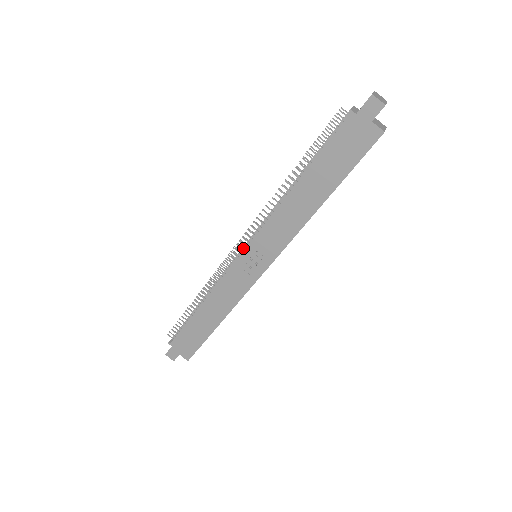
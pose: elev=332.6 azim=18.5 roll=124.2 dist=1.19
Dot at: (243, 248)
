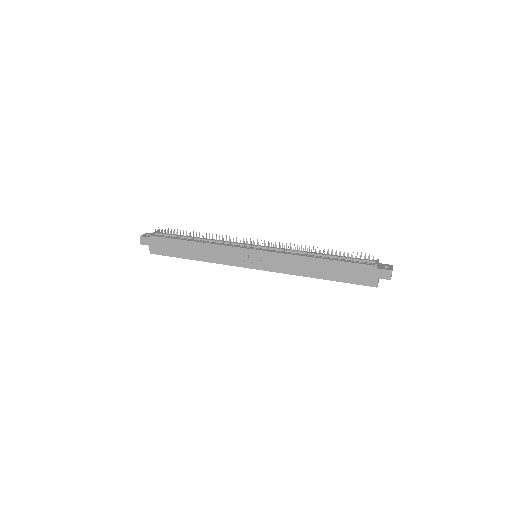
Dot at: (255, 246)
